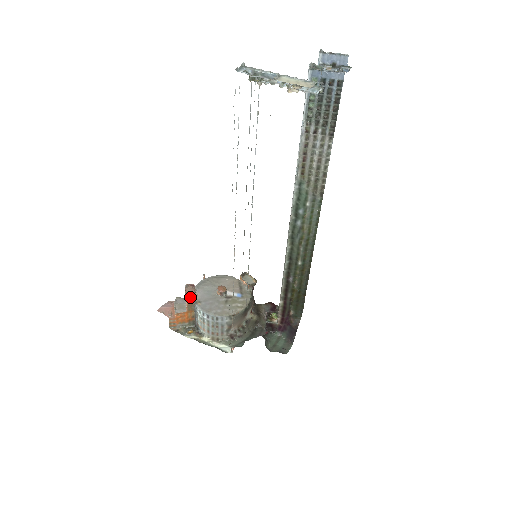
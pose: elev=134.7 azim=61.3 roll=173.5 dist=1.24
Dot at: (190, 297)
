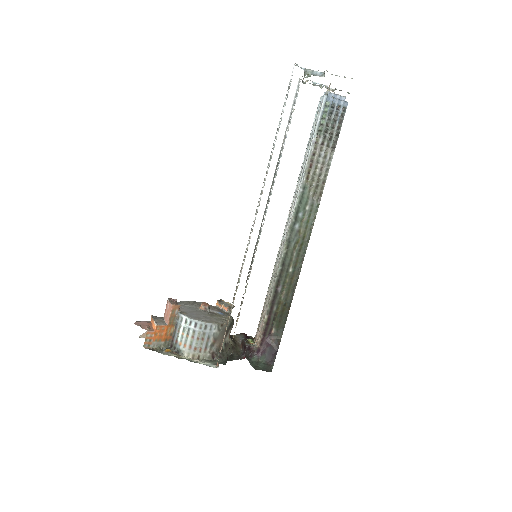
Dot at: (176, 306)
